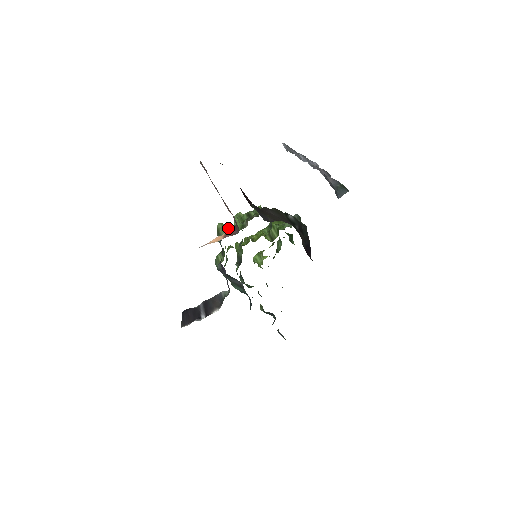
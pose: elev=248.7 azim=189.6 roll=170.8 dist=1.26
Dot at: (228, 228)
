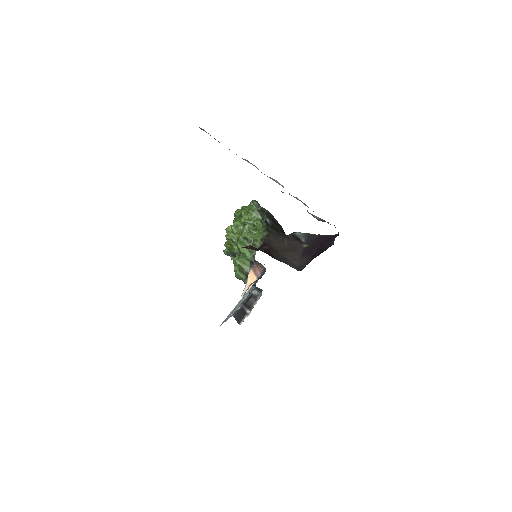
Dot at: (245, 261)
